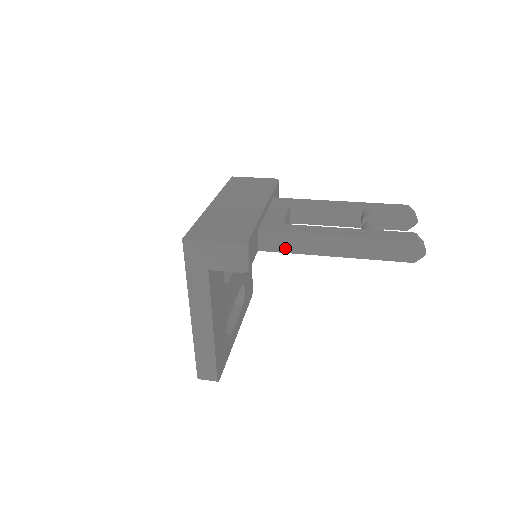
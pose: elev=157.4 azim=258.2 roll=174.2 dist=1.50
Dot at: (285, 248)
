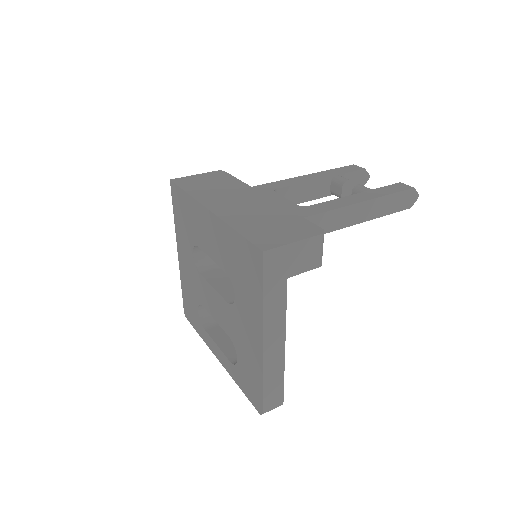
Dot at: occluded
